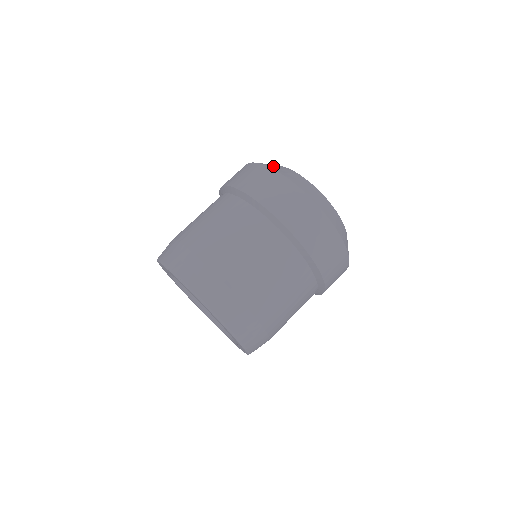
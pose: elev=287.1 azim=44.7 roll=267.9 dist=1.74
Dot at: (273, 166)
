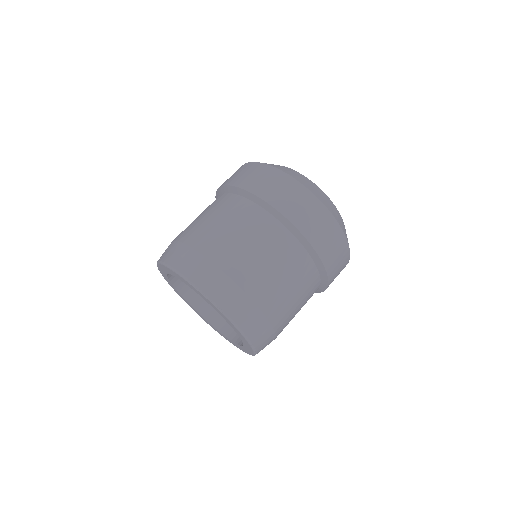
Dot at: (299, 178)
